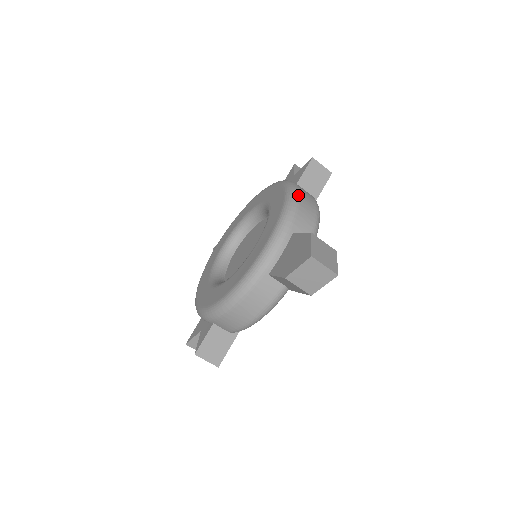
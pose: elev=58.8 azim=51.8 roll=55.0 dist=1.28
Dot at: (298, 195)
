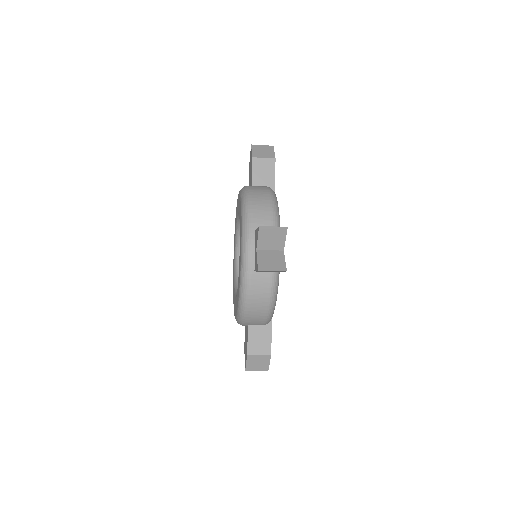
Dot at: (246, 307)
